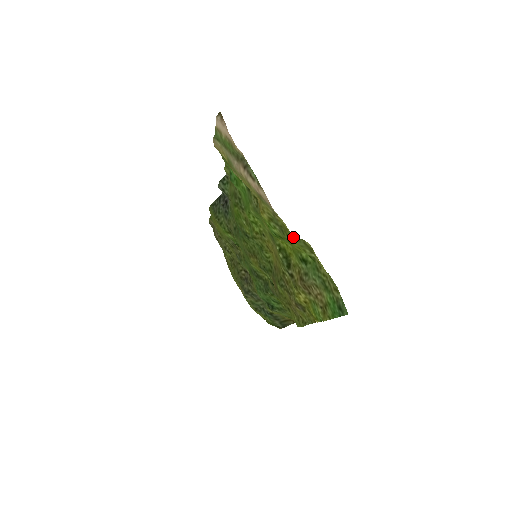
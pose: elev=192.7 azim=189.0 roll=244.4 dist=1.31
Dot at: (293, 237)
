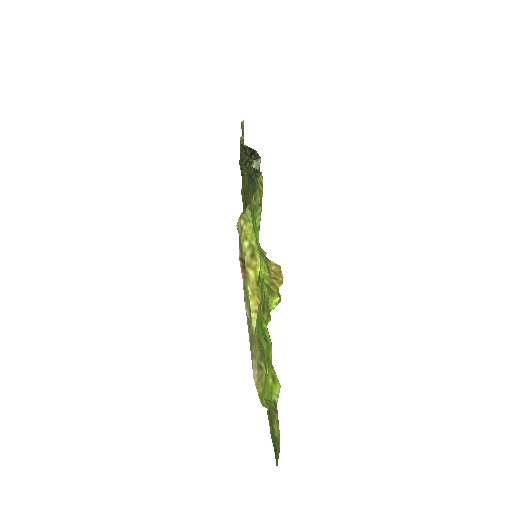
Dot at: (263, 396)
